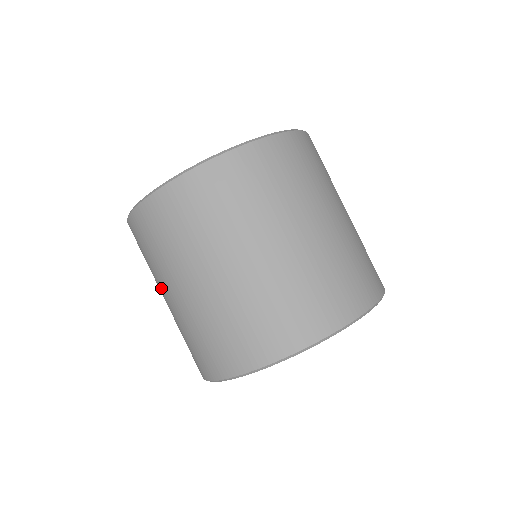
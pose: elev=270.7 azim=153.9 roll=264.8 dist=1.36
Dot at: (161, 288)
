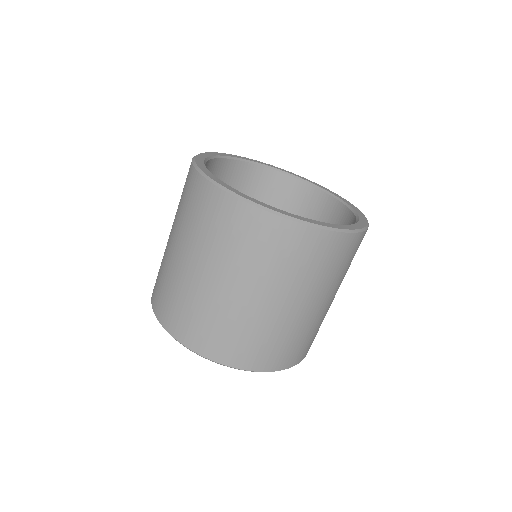
Dot at: (212, 267)
